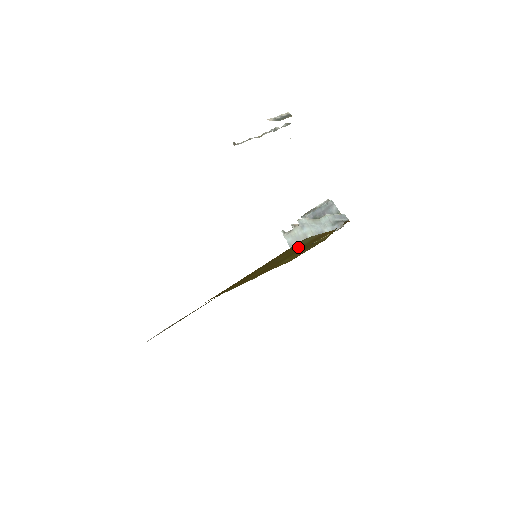
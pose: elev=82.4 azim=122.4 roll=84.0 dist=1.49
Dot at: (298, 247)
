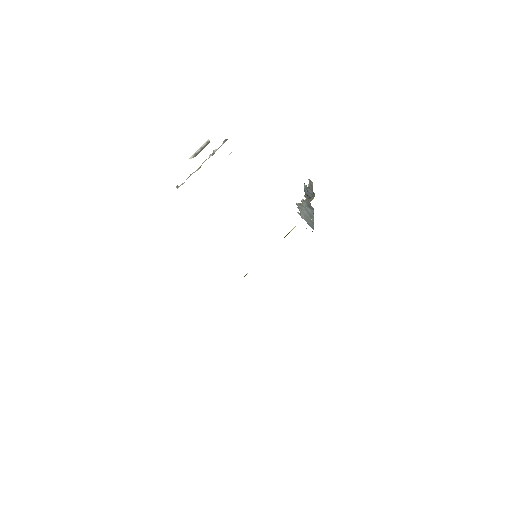
Dot at: occluded
